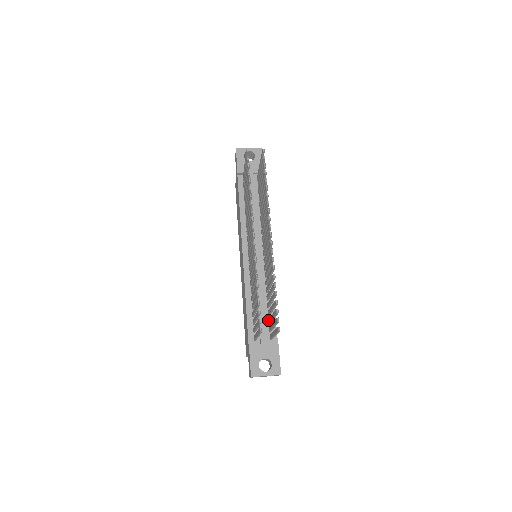
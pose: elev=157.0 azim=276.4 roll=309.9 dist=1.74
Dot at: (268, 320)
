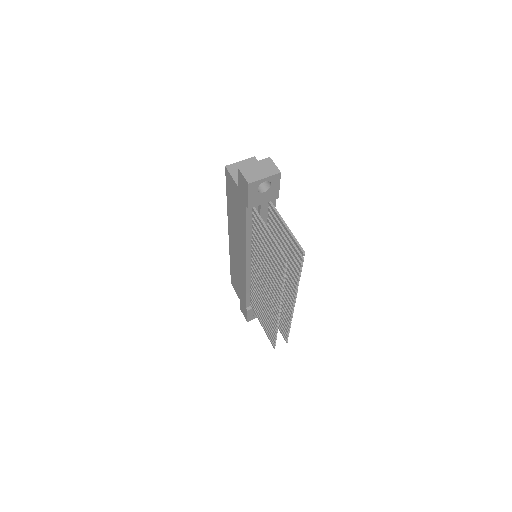
Dot at: occluded
